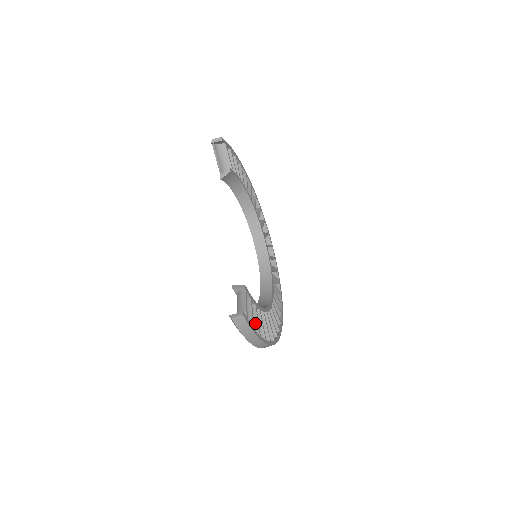
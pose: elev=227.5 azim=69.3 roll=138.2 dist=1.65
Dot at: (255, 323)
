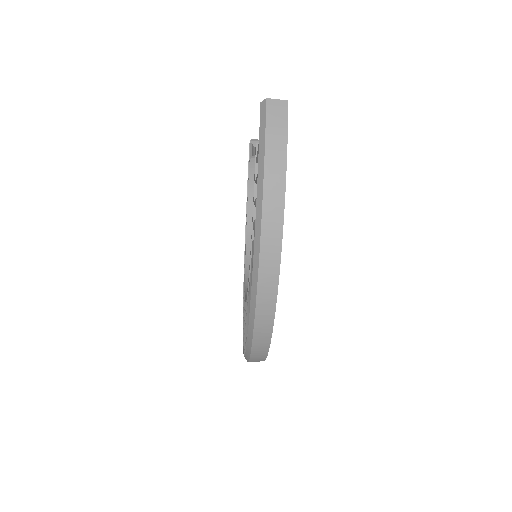
Dot at: occluded
